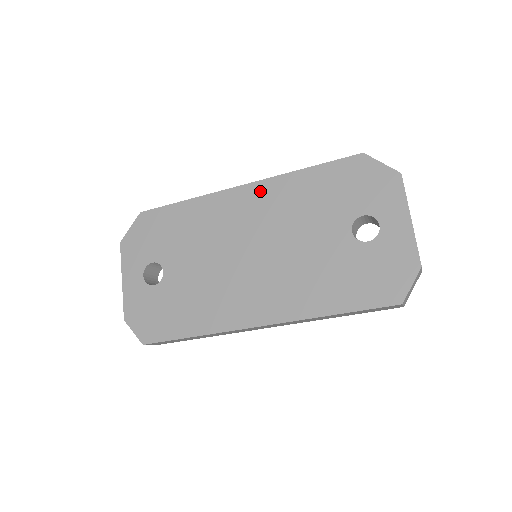
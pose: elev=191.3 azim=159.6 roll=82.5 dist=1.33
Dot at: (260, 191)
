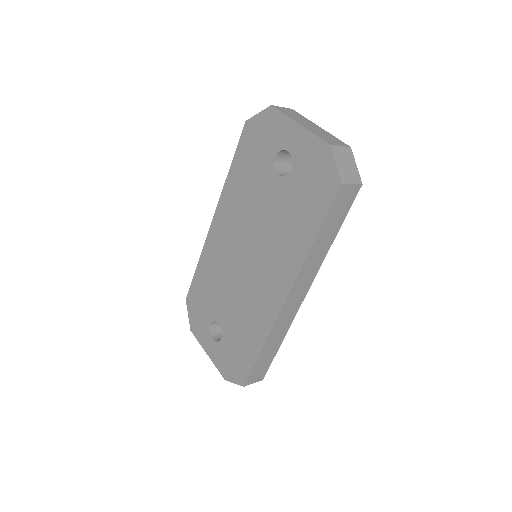
Dot at: (221, 213)
